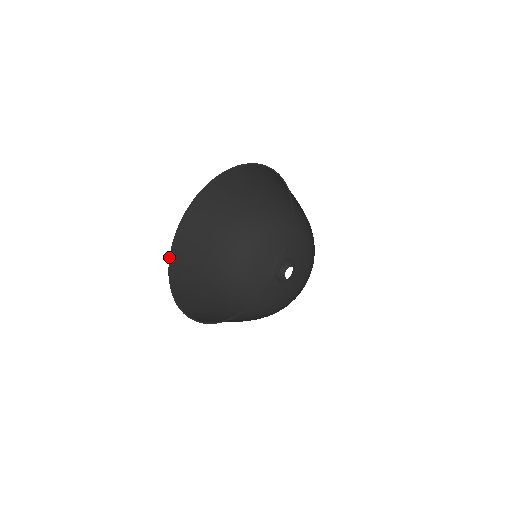
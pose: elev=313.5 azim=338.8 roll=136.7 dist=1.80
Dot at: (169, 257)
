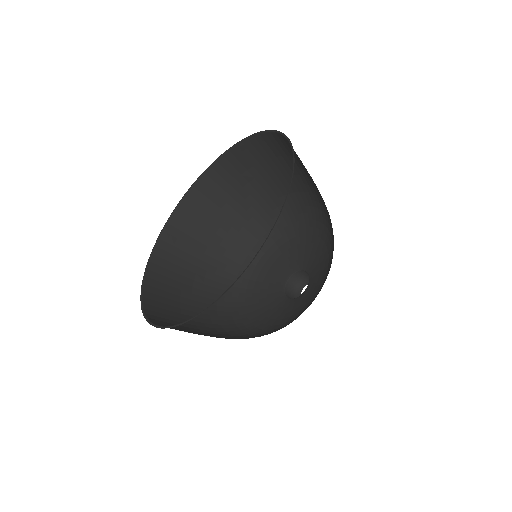
Dot at: occluded
